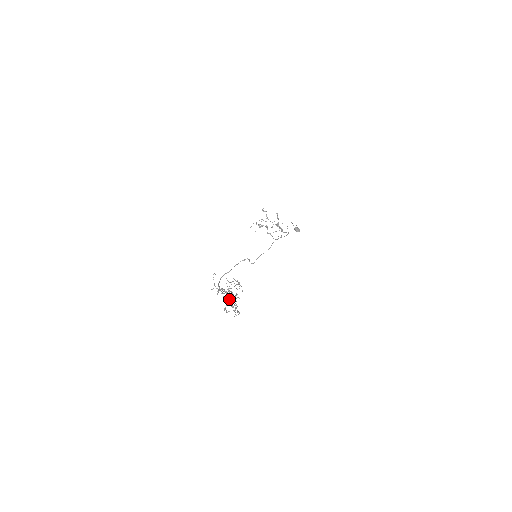
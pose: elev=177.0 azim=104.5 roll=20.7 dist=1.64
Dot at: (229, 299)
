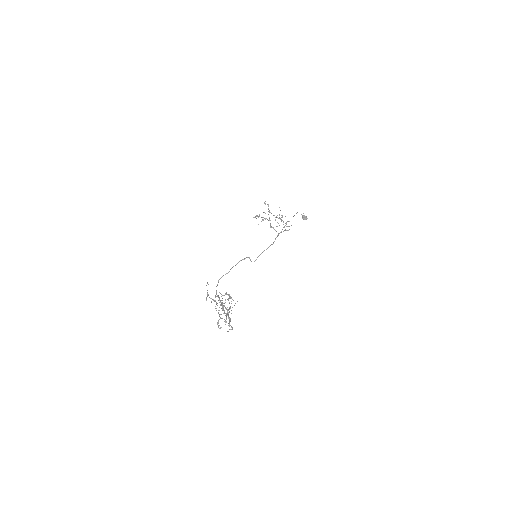
Dot at: (224, 310)
